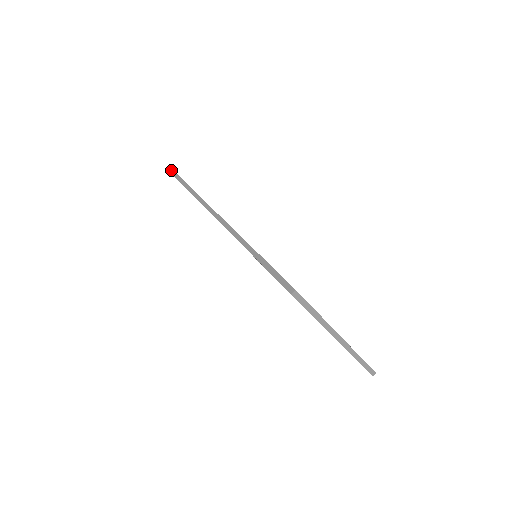
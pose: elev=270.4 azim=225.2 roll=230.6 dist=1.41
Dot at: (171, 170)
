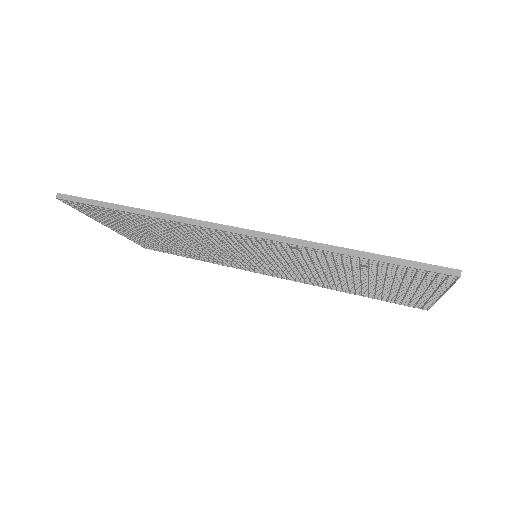
Dot at: (70, 197)
